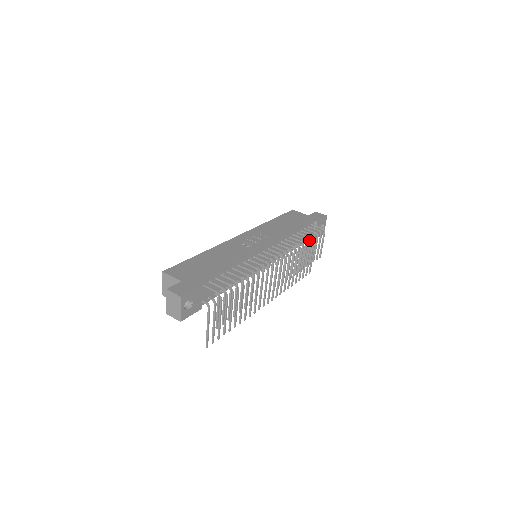
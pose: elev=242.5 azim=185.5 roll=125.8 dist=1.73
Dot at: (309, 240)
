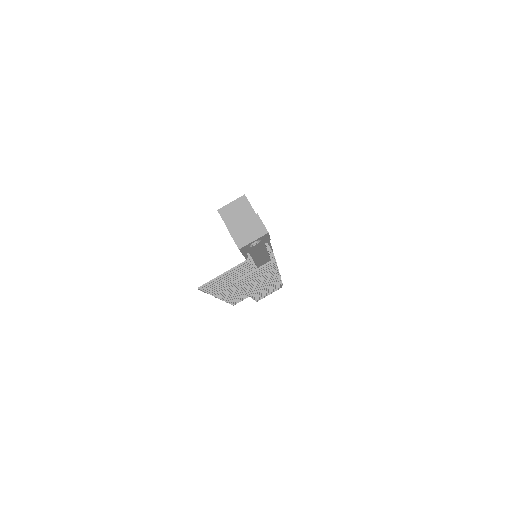
Dot at: occluded
